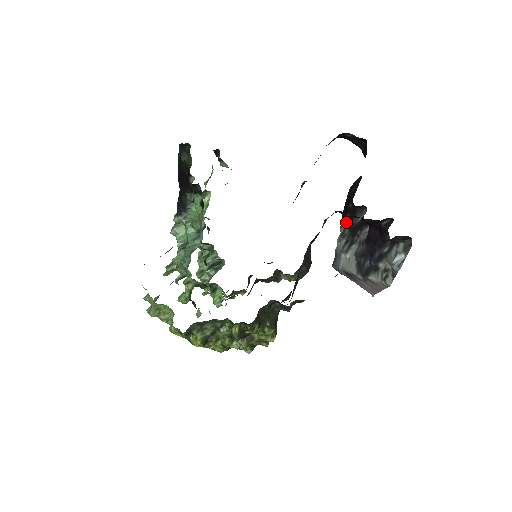
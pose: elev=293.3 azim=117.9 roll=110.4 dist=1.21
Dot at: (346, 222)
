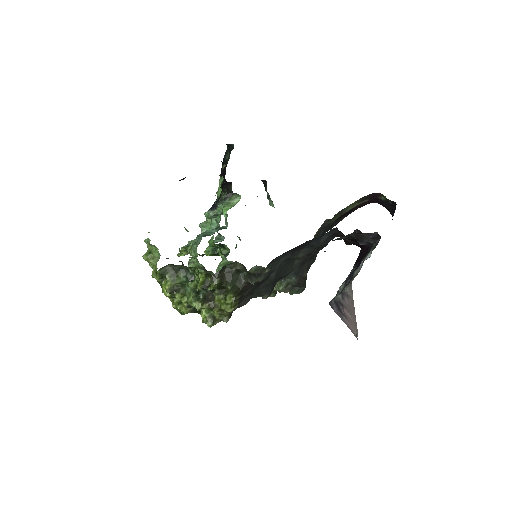
Dot at: (354, 264)
